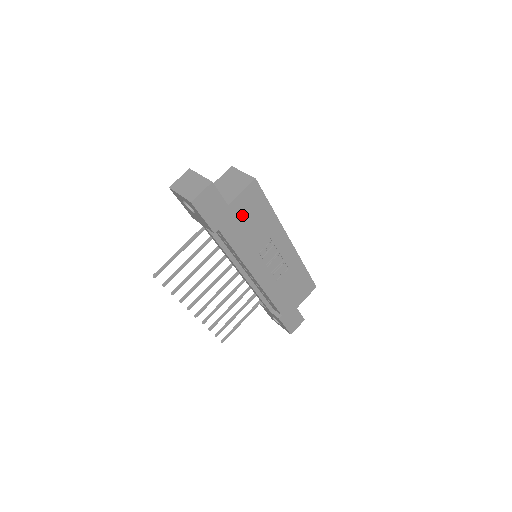
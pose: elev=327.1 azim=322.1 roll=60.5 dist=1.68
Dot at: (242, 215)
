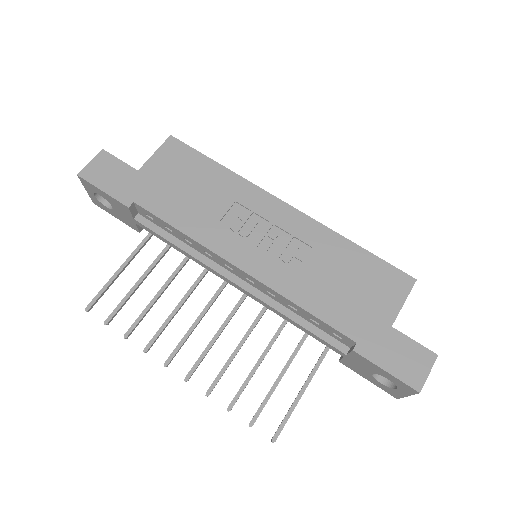
Dot at: (168, 180)
